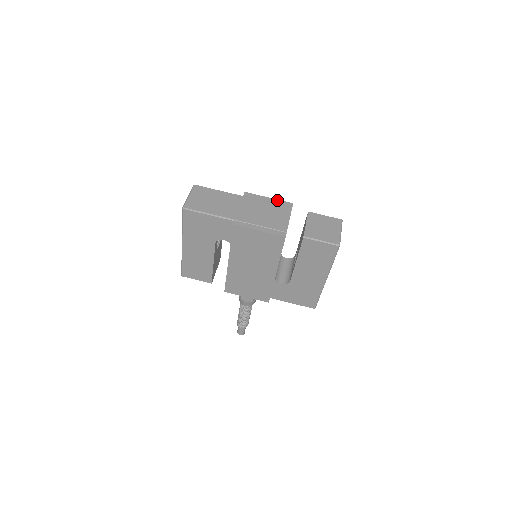
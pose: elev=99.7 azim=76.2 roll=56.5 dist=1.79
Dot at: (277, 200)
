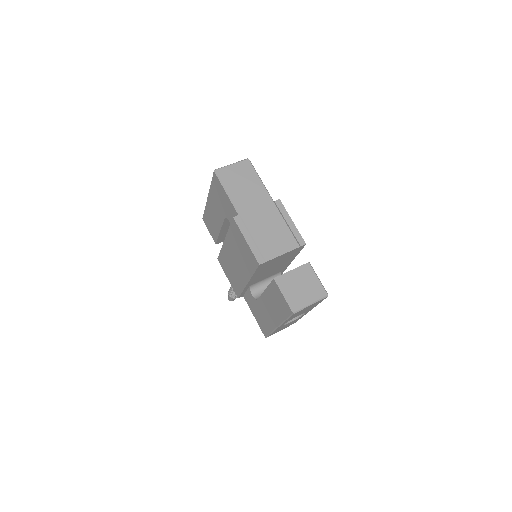
Dot at: (296, 229)
